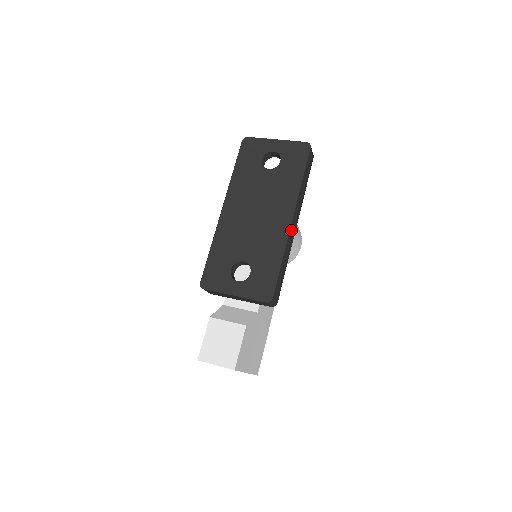
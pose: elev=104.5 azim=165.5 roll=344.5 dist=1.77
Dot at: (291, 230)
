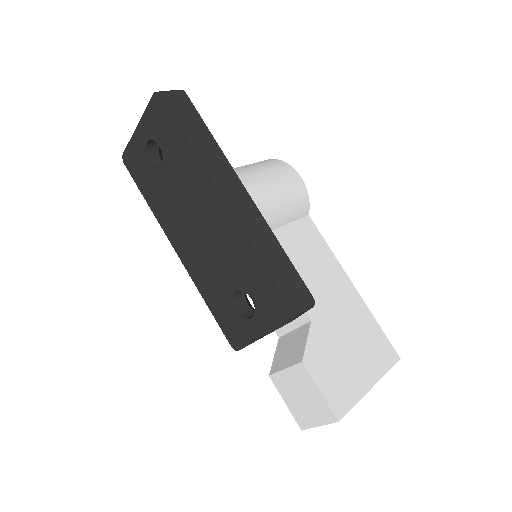
Dot at: (237, 209)
